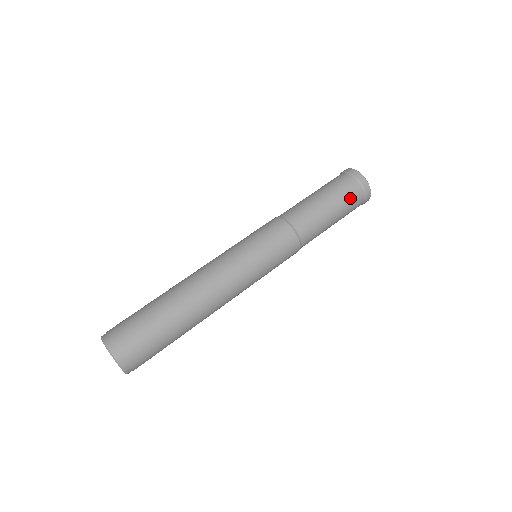
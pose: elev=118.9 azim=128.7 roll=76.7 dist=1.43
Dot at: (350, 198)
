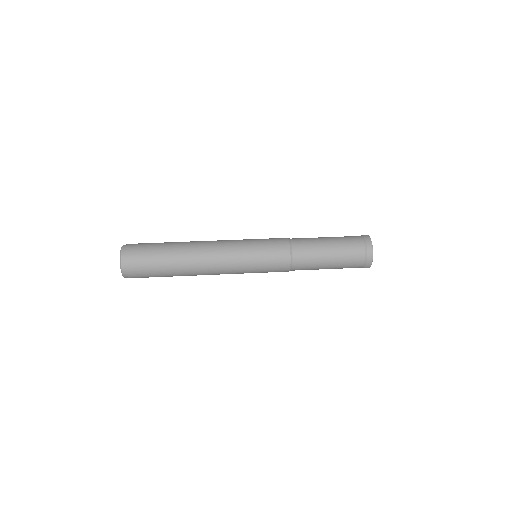
Dot at: (350, 244)
